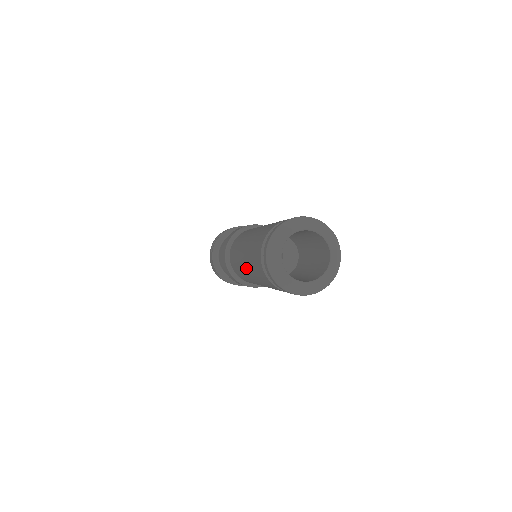
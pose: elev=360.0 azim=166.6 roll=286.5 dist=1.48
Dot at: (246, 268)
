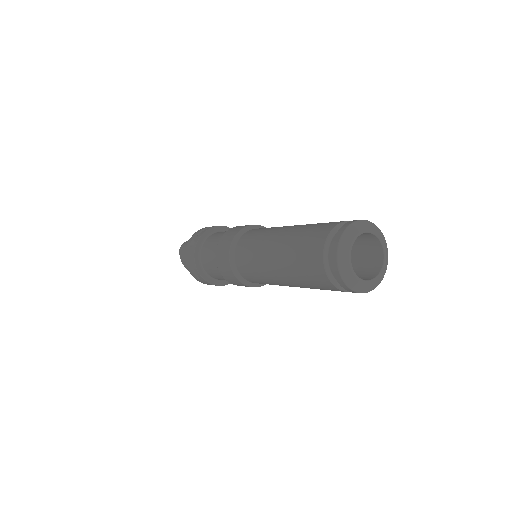
Dot at: (294, 286)
